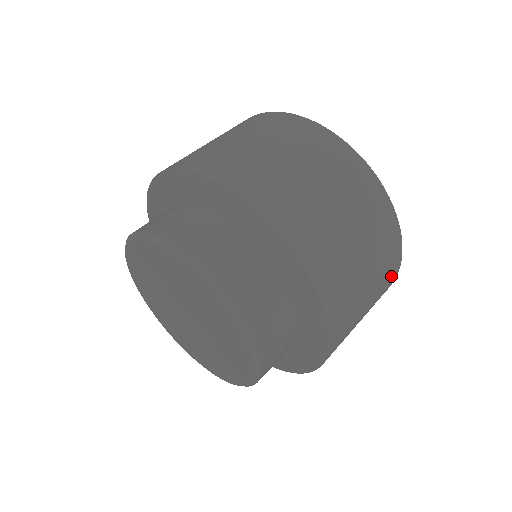
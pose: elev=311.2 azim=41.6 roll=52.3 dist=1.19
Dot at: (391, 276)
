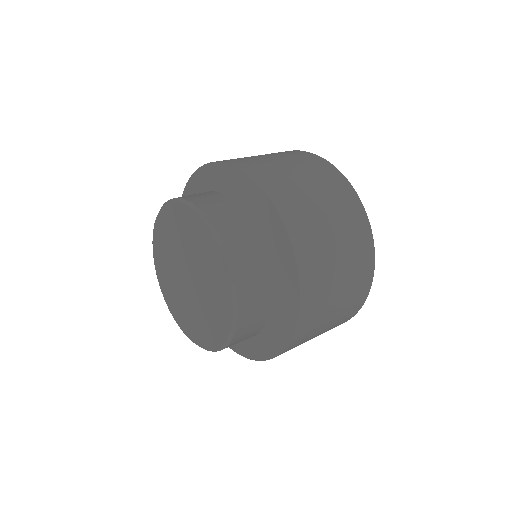
Dot at: (346, 319)
